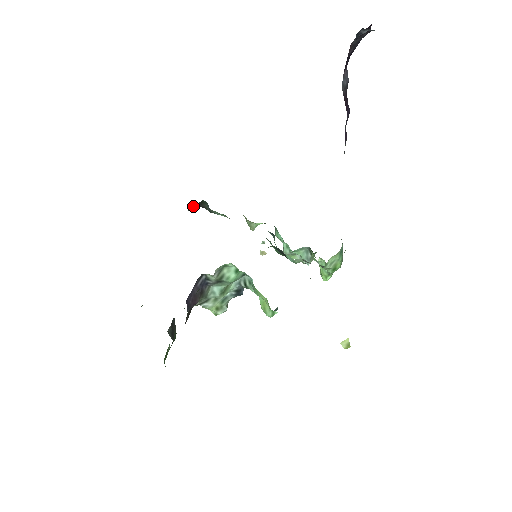
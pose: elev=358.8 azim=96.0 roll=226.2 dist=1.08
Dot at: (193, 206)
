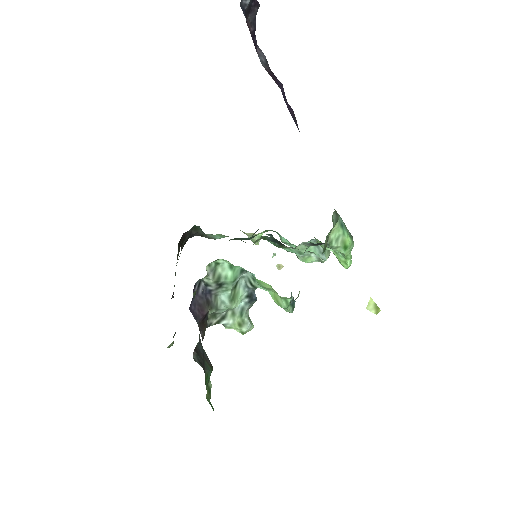
Dot at: (187, 234)
